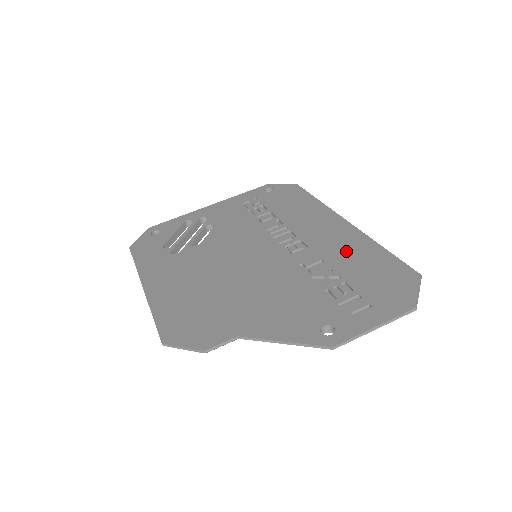
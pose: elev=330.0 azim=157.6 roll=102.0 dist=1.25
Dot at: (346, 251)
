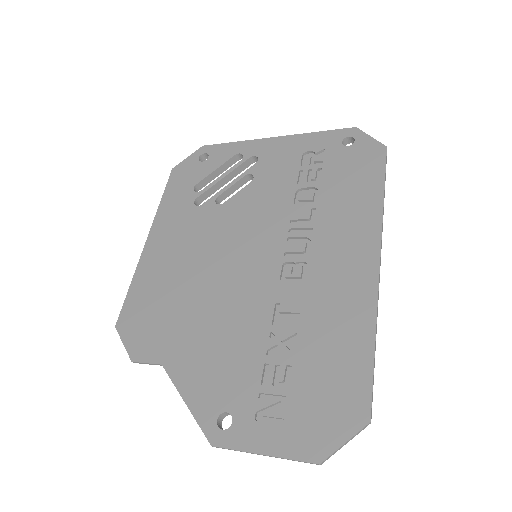
Dot at: (333, 317)
